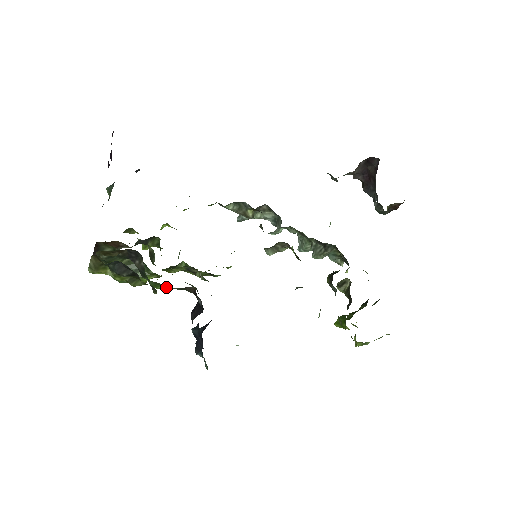
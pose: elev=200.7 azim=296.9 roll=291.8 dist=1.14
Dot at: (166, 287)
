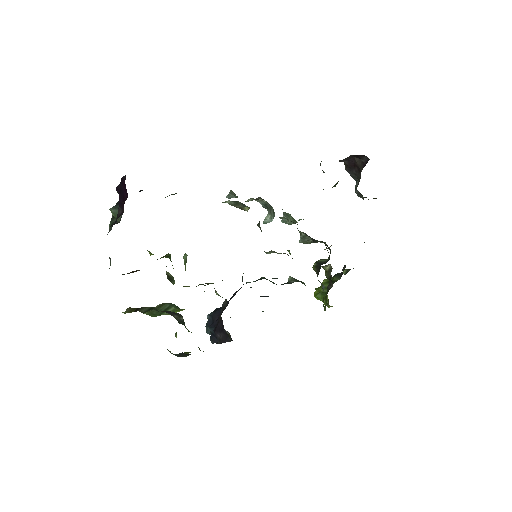
Dot at: occluded
